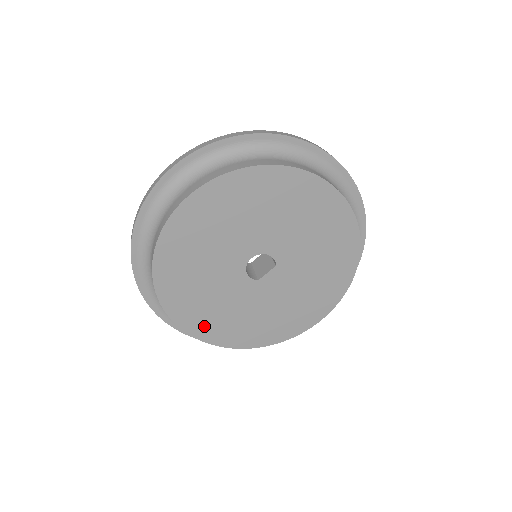
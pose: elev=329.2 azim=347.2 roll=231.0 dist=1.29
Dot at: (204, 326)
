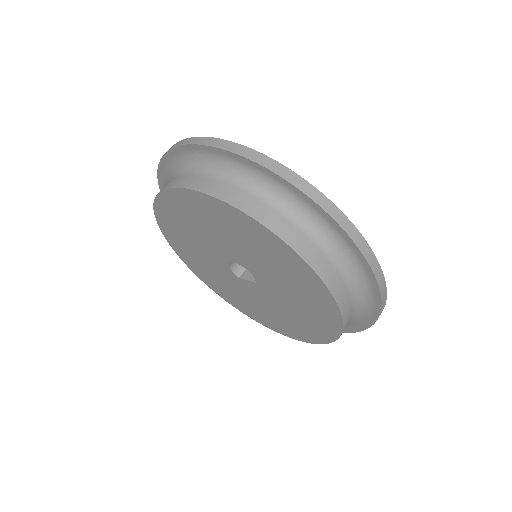
Dot at: (194, 266)
